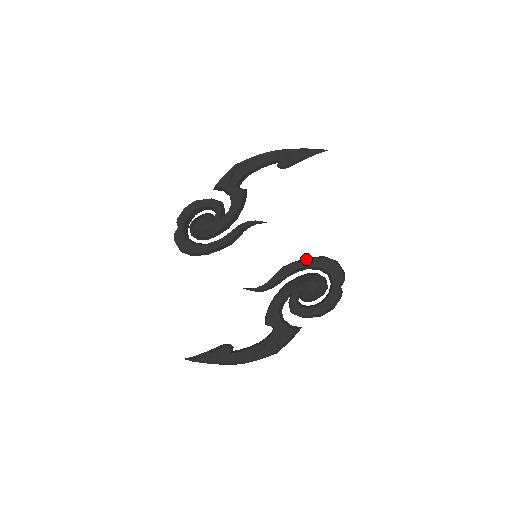
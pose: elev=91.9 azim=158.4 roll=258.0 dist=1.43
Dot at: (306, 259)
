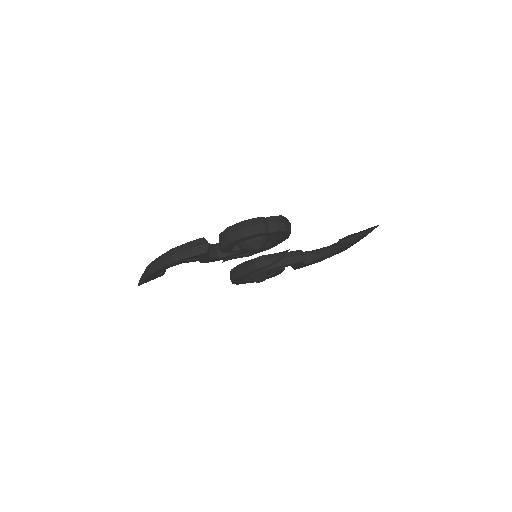
Dot at: occluded
